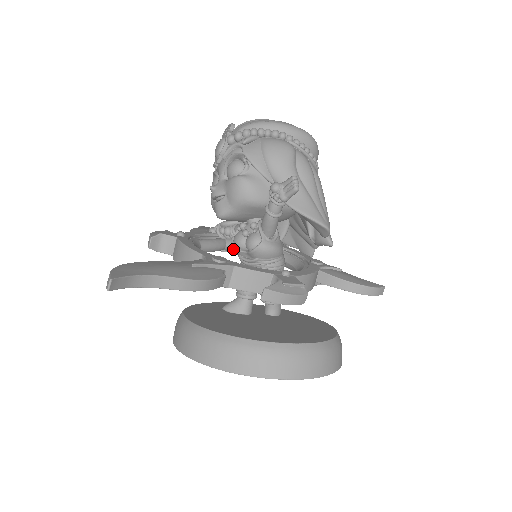
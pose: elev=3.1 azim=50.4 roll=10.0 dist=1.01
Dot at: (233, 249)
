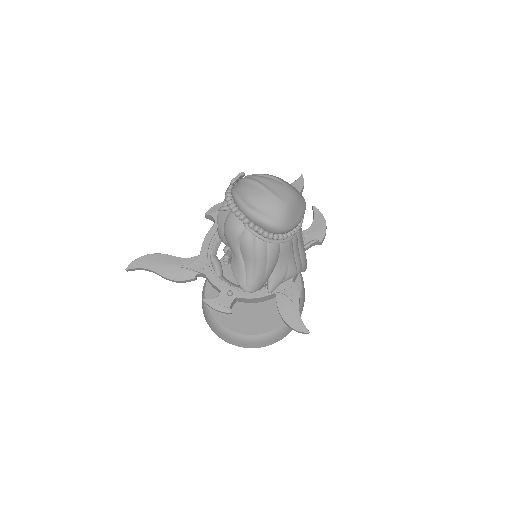
Dot at: occluded
